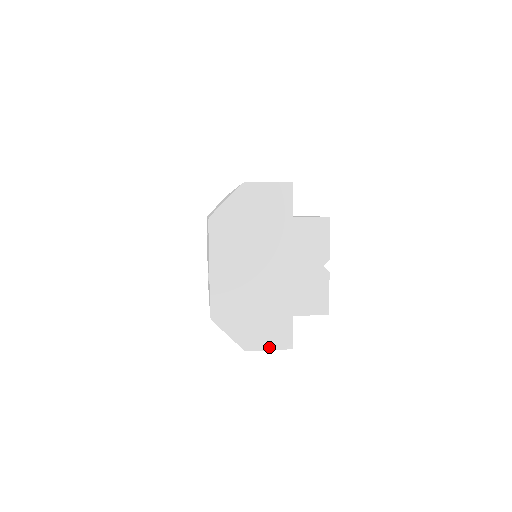
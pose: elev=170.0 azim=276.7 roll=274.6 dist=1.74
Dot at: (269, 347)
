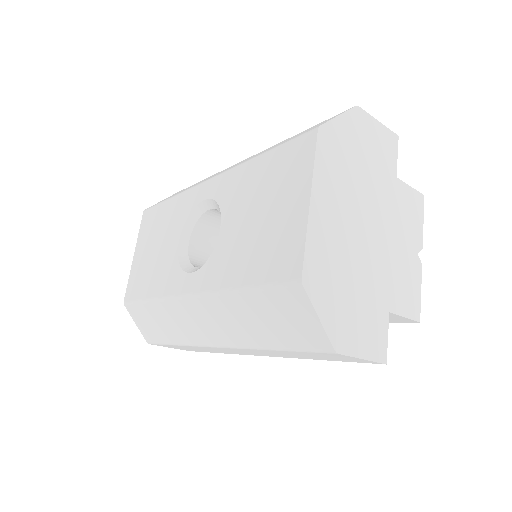
Dot at: (363, 354)
